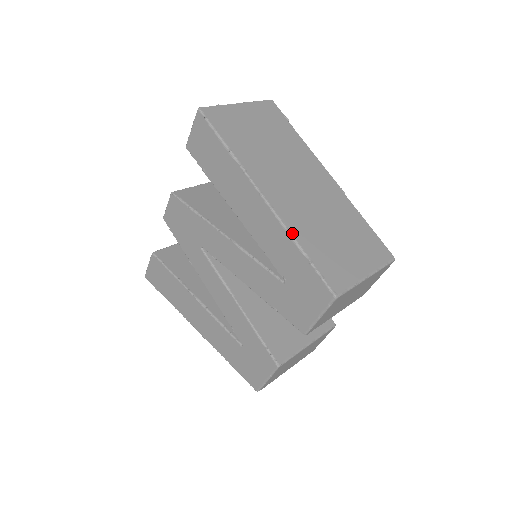
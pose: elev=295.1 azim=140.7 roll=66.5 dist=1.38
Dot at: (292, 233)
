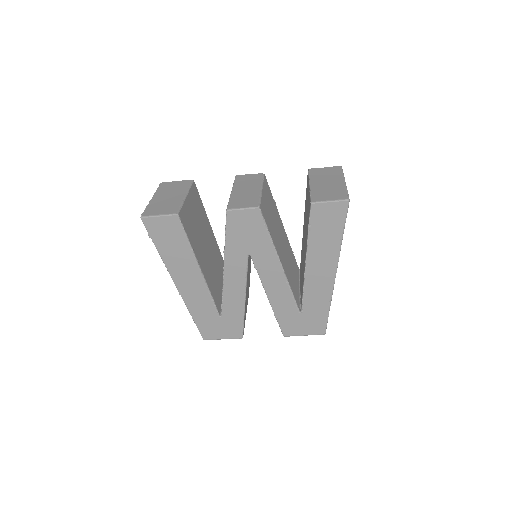
Dot at: occluded
